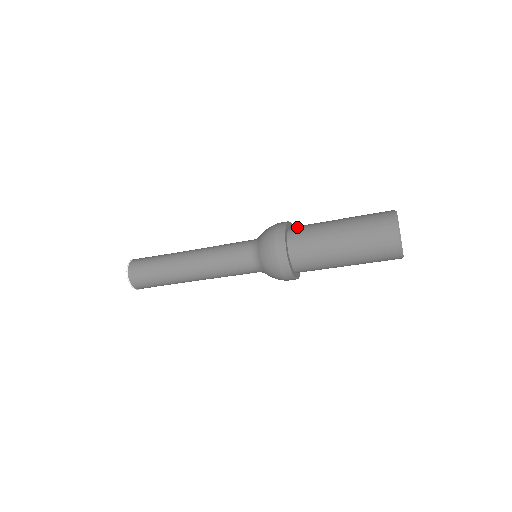
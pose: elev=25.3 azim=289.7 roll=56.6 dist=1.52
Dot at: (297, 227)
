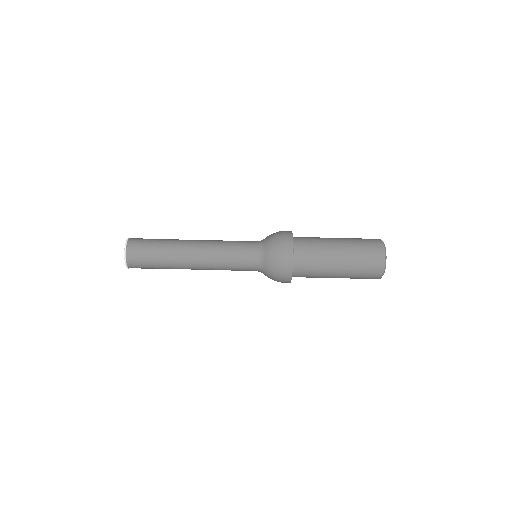
Dot at: occluded
